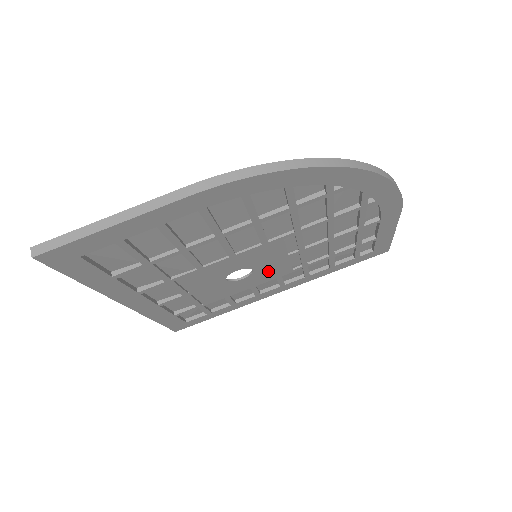
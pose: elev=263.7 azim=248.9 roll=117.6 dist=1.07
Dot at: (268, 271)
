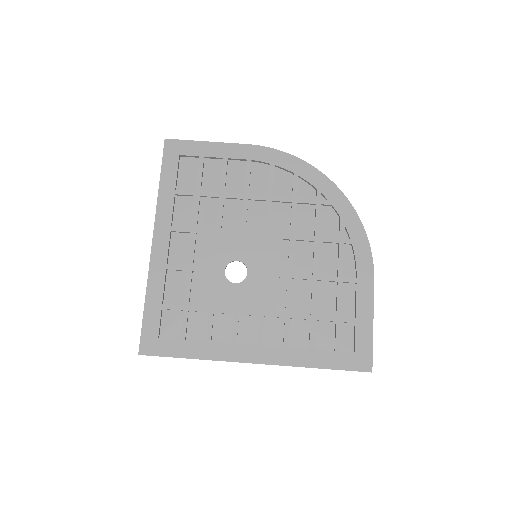
Dot at: (257, 290)
